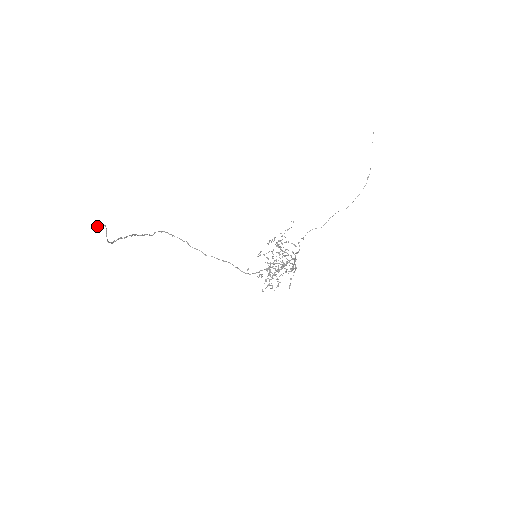
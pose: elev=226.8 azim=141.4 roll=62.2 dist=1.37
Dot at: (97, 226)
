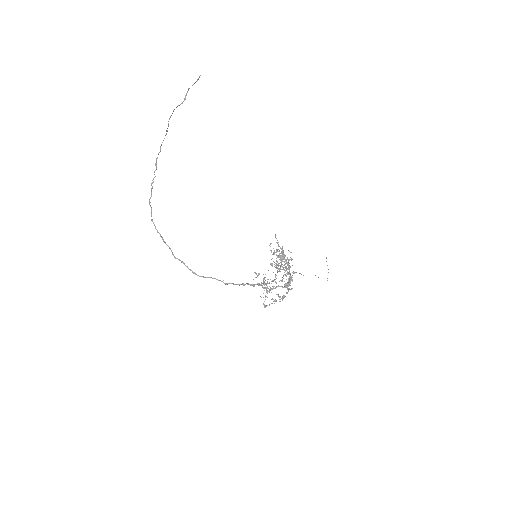
Dot at: (192, 85)
